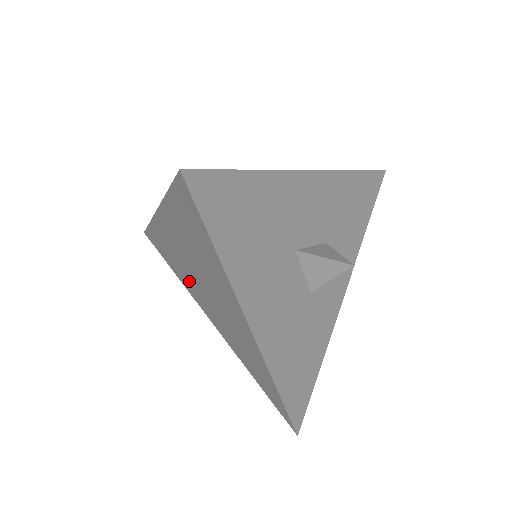
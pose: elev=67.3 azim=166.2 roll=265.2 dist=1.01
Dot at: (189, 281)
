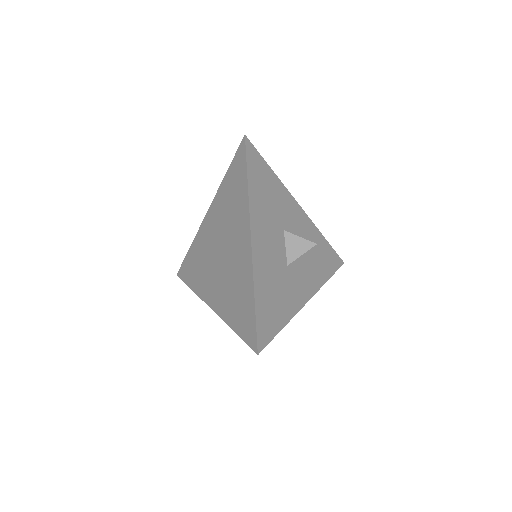
Dot at: (206, 271)
